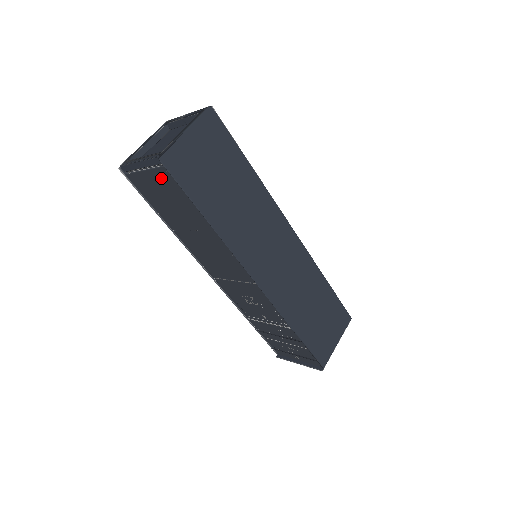
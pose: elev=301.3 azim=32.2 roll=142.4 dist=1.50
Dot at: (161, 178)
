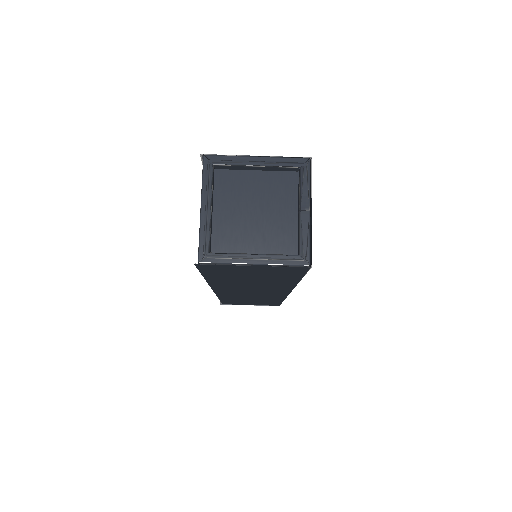
Dot at: occluded
